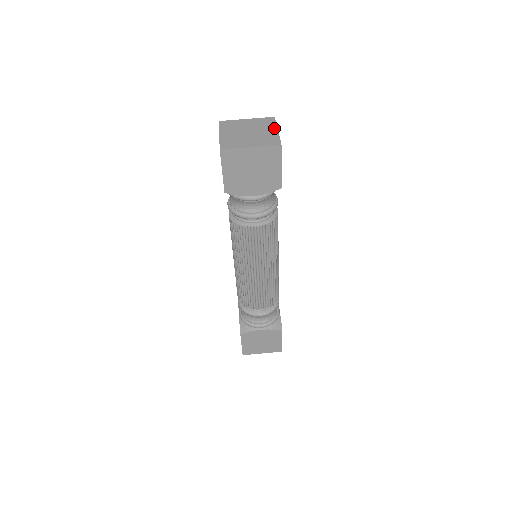
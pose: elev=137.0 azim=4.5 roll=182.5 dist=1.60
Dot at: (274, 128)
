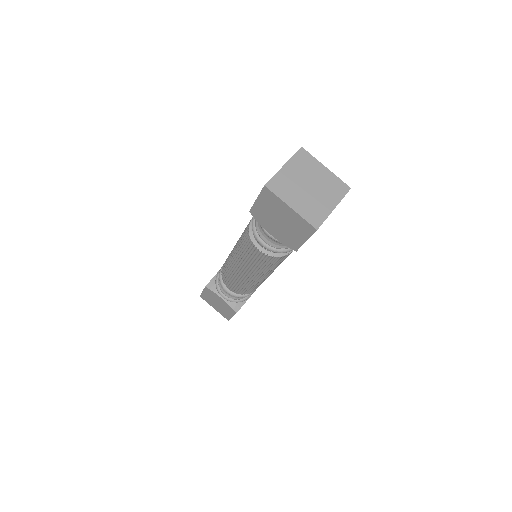
Dot at: (321, 166)
